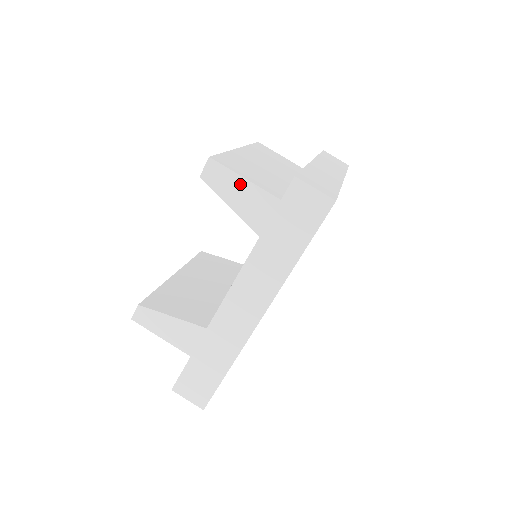
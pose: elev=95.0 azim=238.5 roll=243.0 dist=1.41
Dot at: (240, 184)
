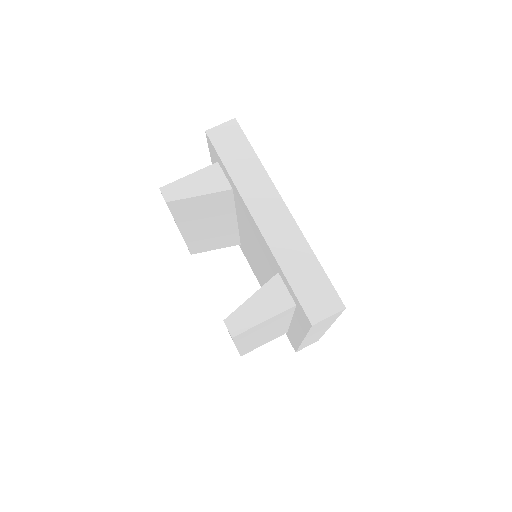
Dot at: (189, 180)
